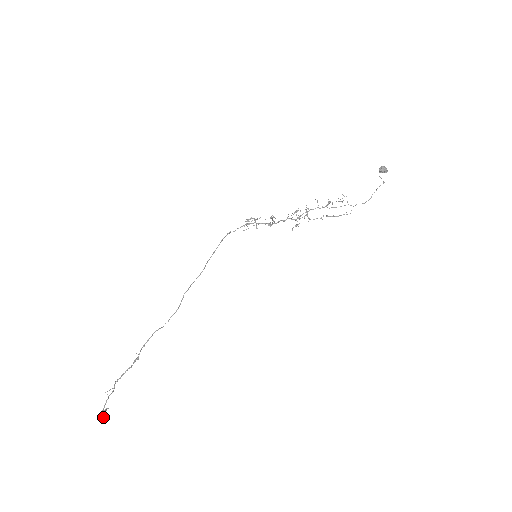
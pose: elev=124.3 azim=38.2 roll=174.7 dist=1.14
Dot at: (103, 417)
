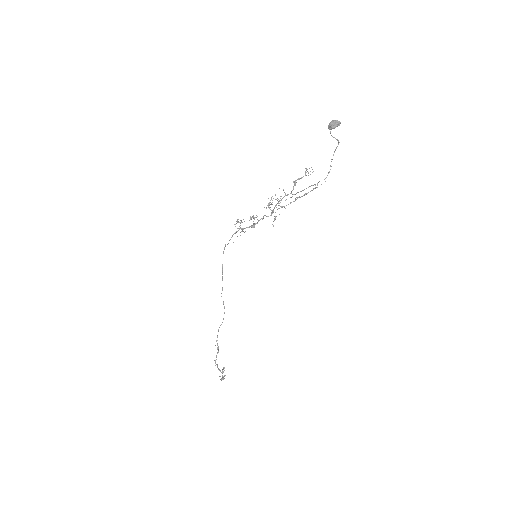
Dot at: (221, 379)
